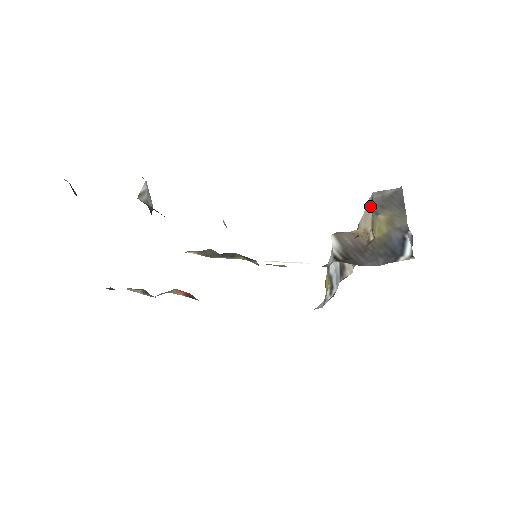
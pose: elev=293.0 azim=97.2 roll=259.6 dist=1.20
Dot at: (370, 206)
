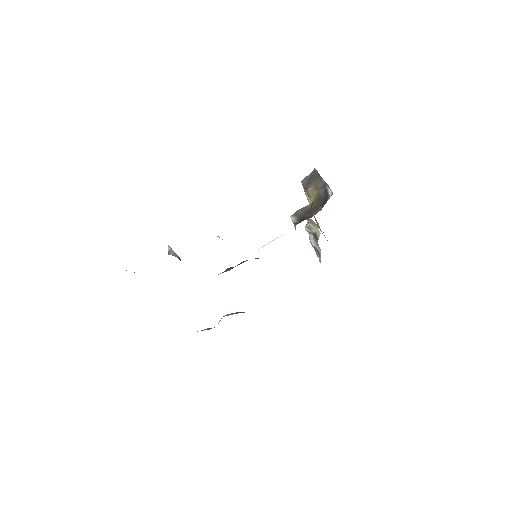
Dot at: occluded
